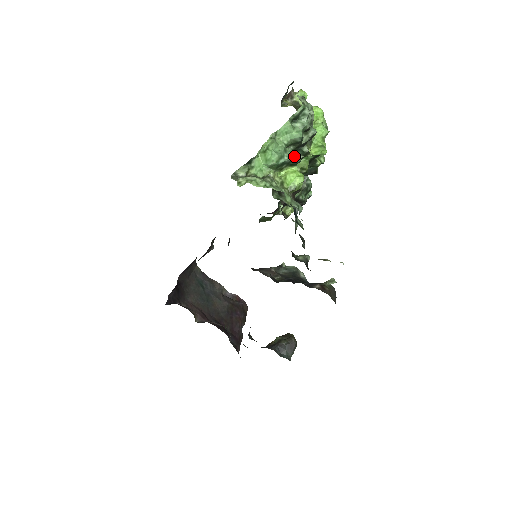
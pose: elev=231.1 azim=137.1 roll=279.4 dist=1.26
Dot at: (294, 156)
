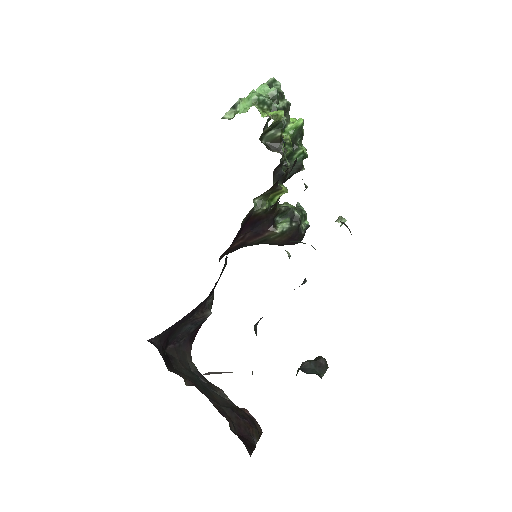
Dot at: (273, 103)
